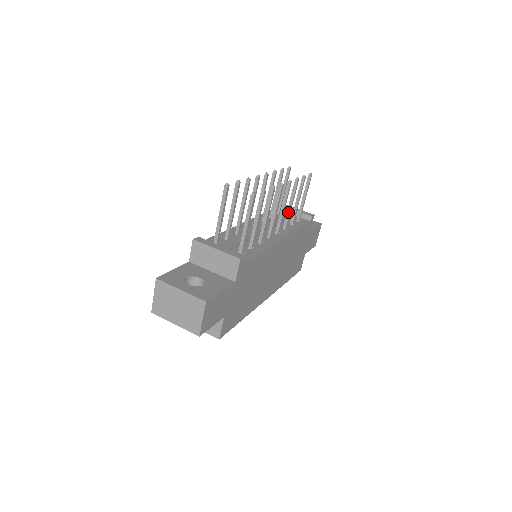
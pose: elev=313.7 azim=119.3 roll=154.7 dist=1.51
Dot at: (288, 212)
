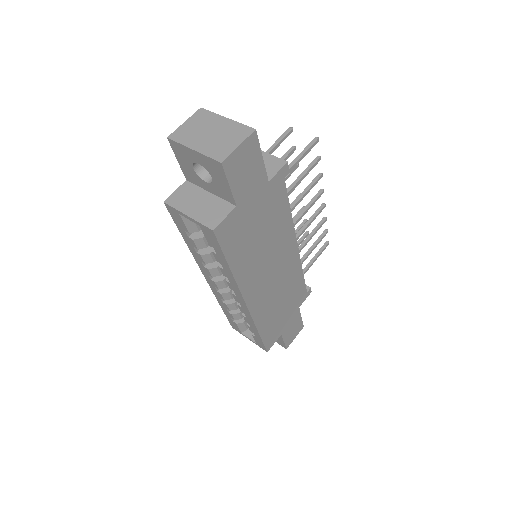
Dot at: (304, 243)
